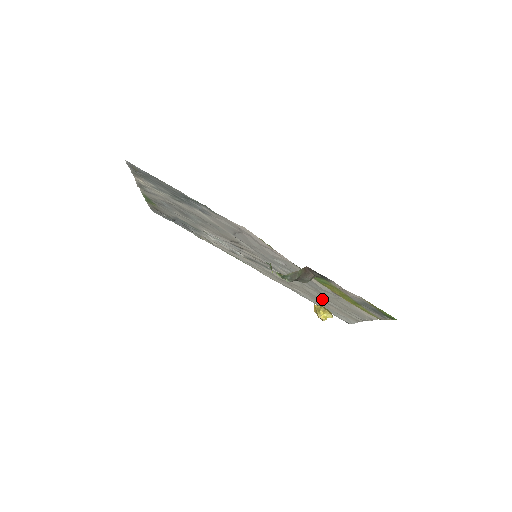
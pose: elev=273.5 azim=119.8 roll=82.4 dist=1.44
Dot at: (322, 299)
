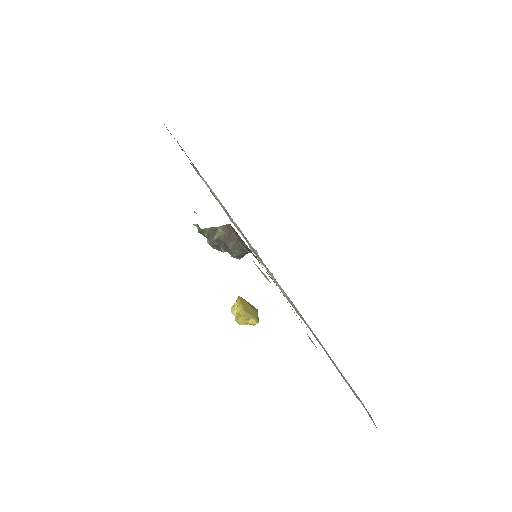
Dot at: occluded
